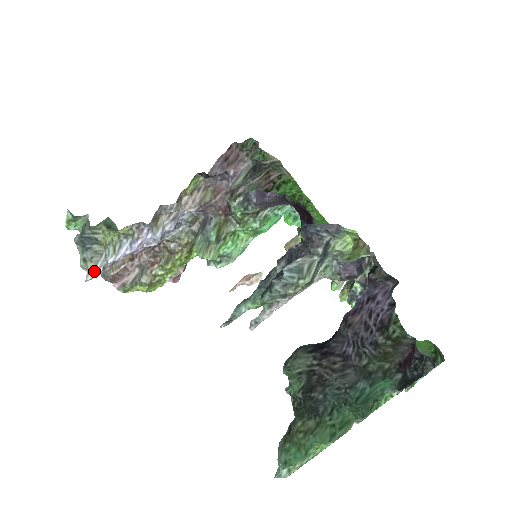
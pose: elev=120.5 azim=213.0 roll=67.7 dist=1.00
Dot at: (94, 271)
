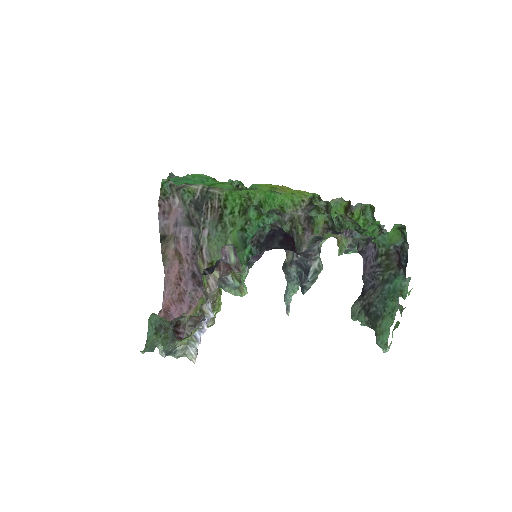
Dot at: (193, 357)
